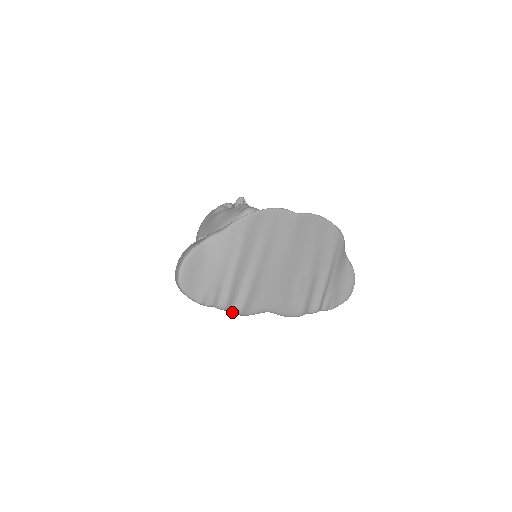
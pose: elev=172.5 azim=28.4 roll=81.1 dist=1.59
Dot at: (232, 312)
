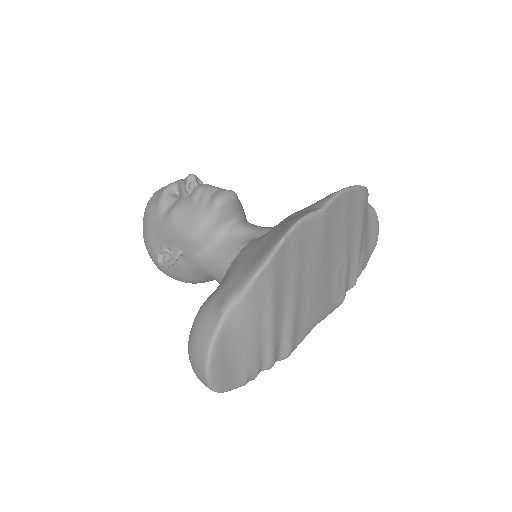
Dot at: occluded
